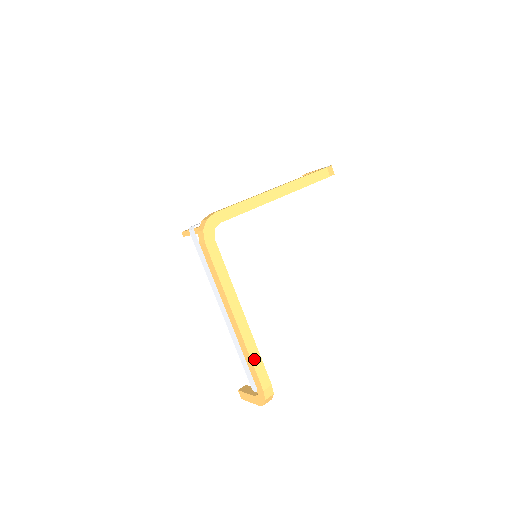
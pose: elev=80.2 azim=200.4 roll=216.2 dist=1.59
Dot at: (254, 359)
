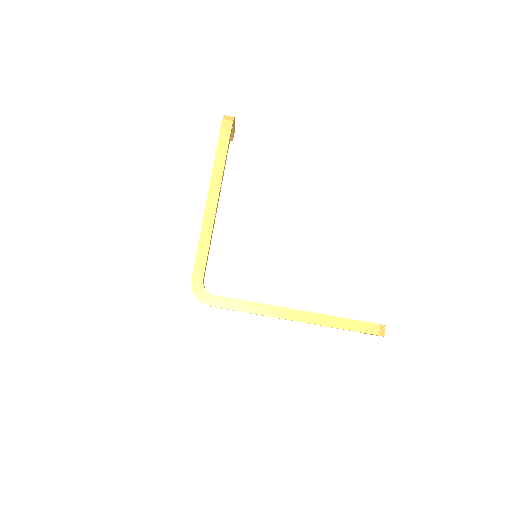
Dot at: (336, 325)
